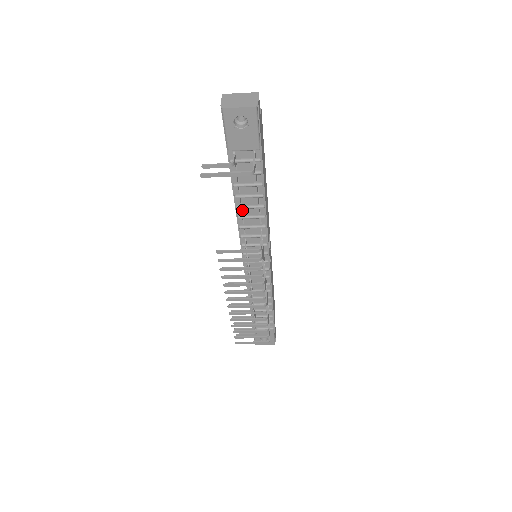
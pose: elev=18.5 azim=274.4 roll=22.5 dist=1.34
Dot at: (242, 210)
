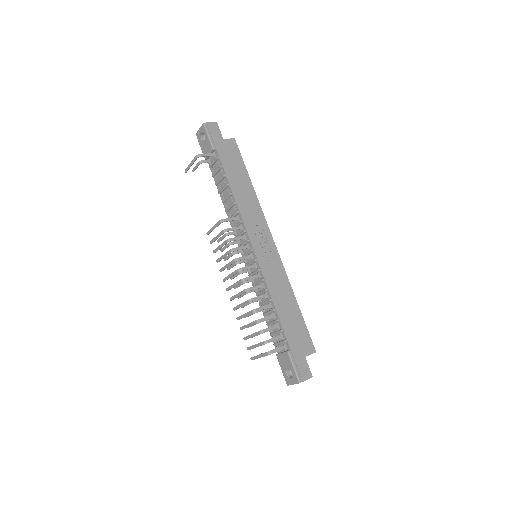
Dot at: occluded
